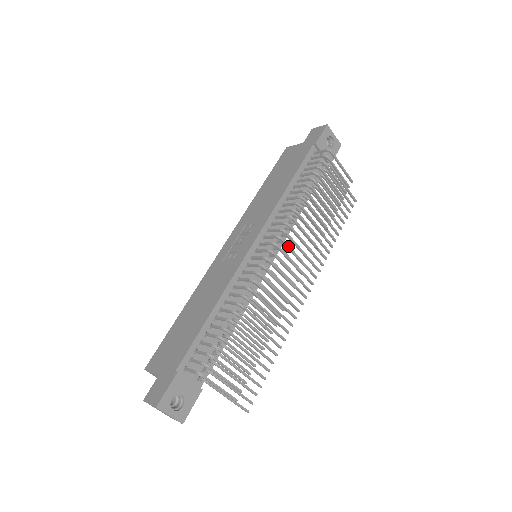
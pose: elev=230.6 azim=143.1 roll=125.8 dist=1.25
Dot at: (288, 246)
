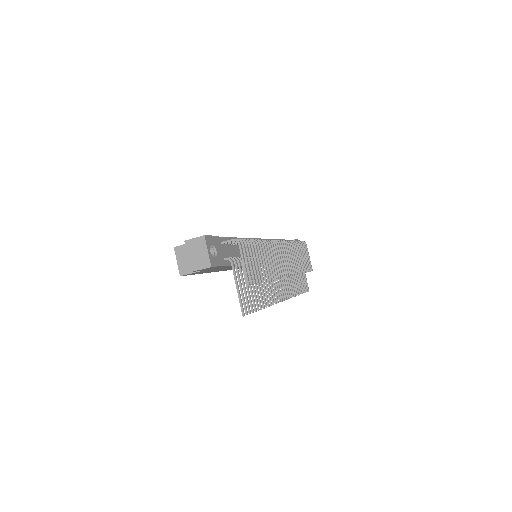
Dot at: occluded
